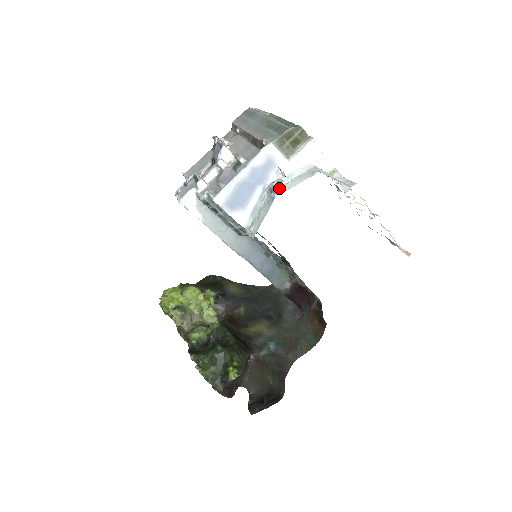
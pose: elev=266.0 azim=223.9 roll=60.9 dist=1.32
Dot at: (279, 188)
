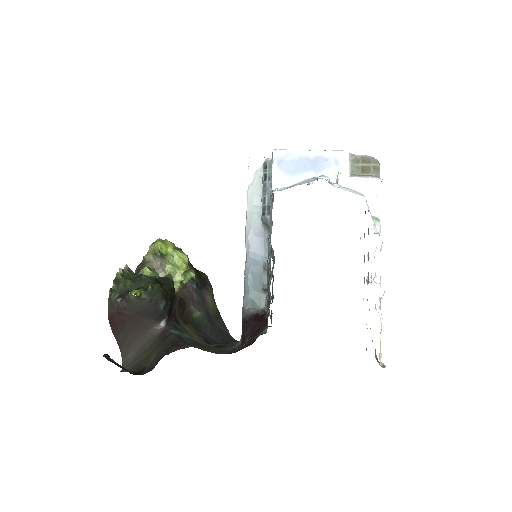
Dot at: (326, 177)
